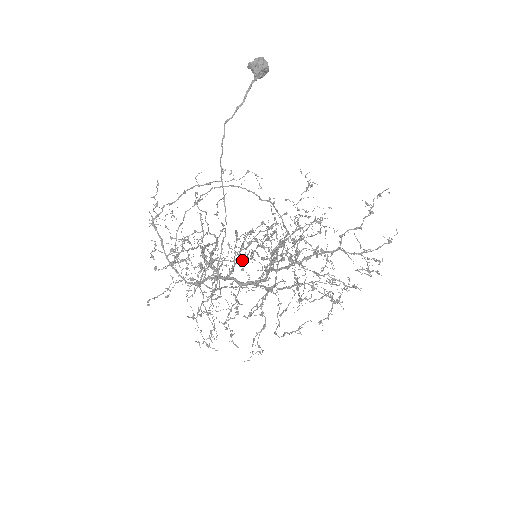
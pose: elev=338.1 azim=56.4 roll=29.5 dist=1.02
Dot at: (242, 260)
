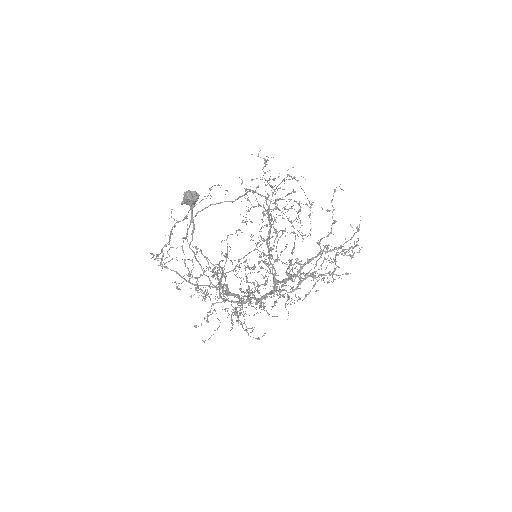
Dot at: (252, 288)
